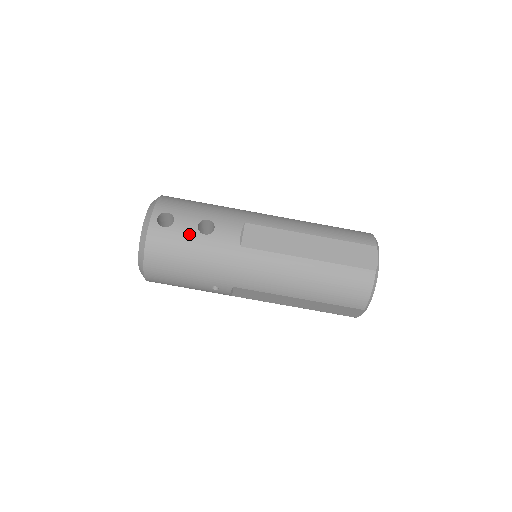
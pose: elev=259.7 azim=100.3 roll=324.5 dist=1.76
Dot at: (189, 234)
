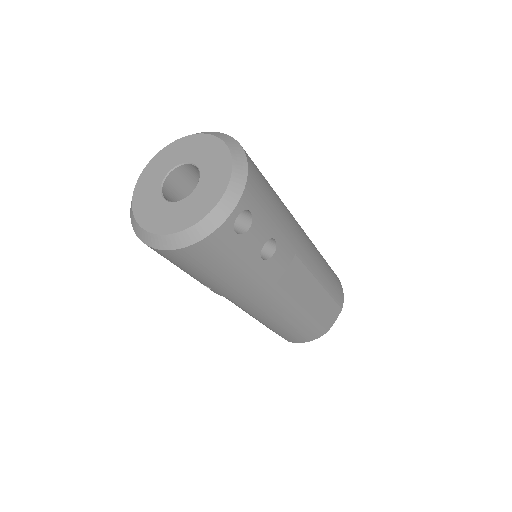
Dot at: (251, 252)
